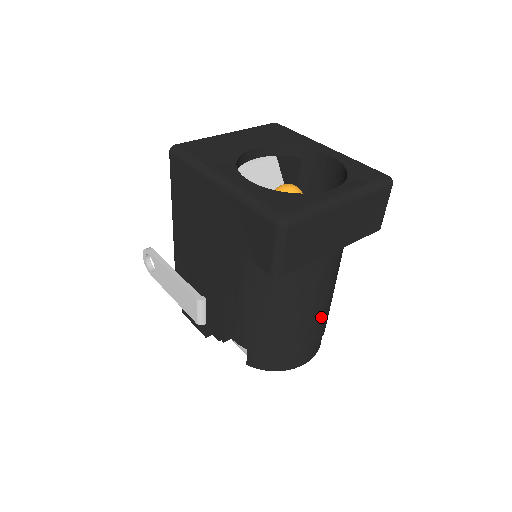
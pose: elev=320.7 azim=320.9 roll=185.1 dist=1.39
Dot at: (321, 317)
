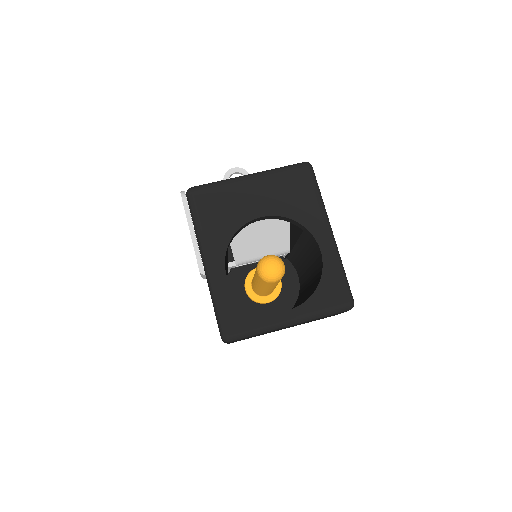
Dot at: occluded
